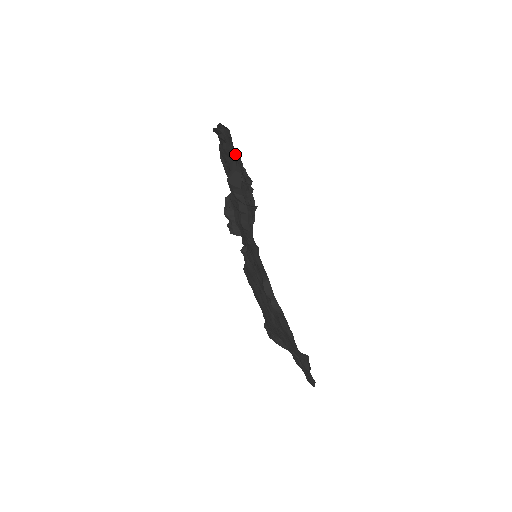
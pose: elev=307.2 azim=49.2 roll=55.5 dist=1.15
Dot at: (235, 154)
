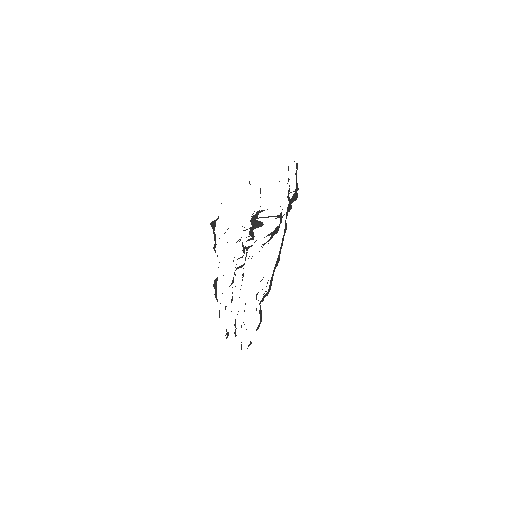
Dot at: occluded
